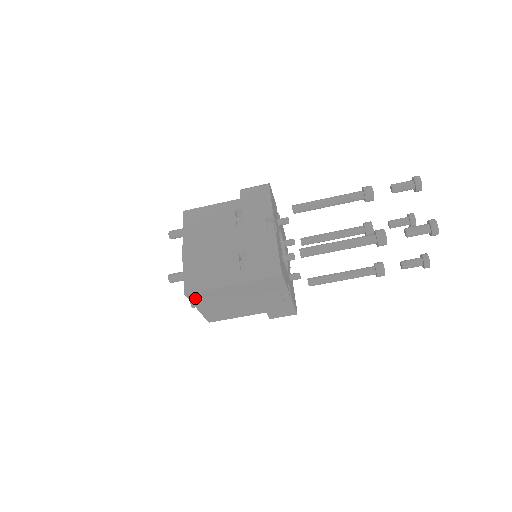
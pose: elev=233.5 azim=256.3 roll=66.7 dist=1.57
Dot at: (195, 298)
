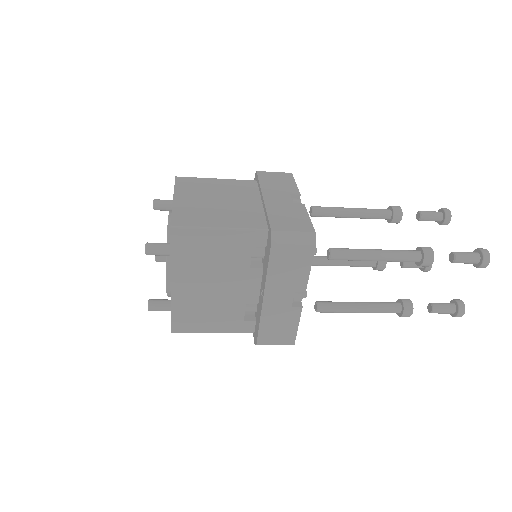
Dot at: occluded
